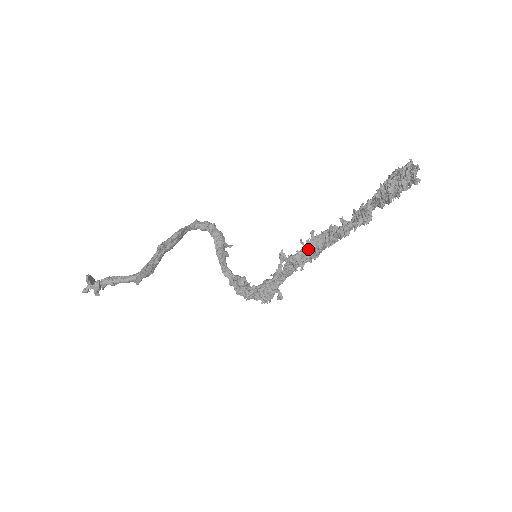
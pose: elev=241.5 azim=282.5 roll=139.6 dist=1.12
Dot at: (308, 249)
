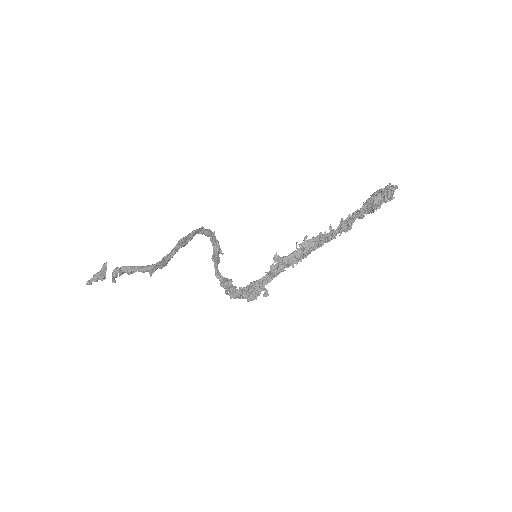
Dot at: (299, 251)
